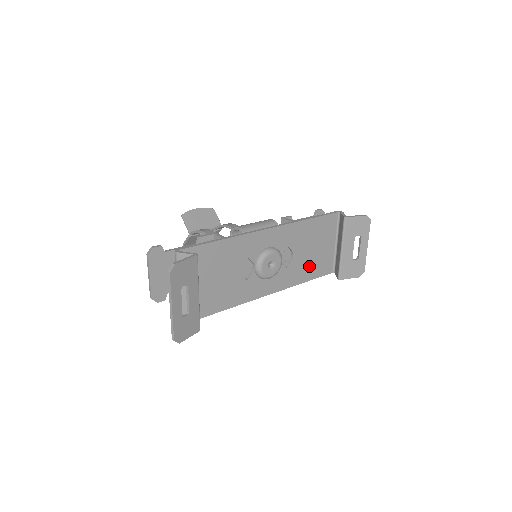
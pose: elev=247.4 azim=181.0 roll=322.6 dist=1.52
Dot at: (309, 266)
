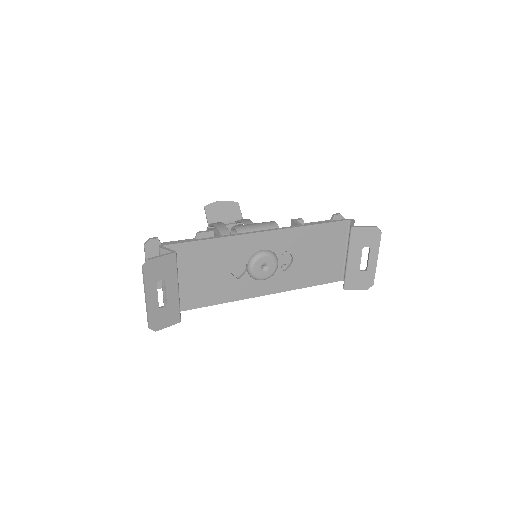
Dot at: (312, 272)
